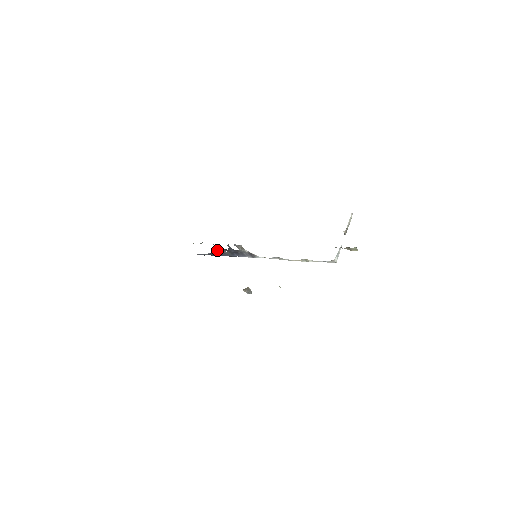
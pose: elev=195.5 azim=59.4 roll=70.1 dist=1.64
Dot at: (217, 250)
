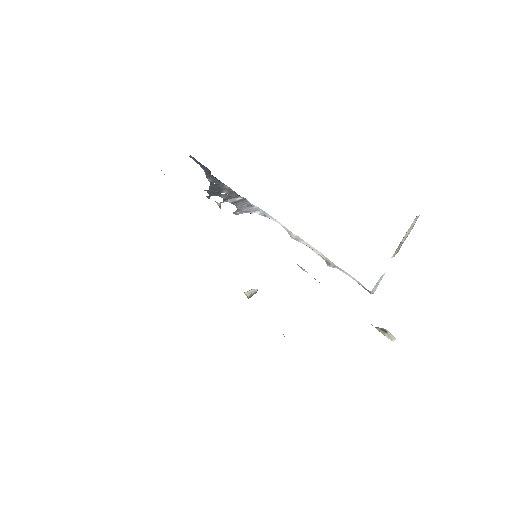
Dot at: (210, 186)
